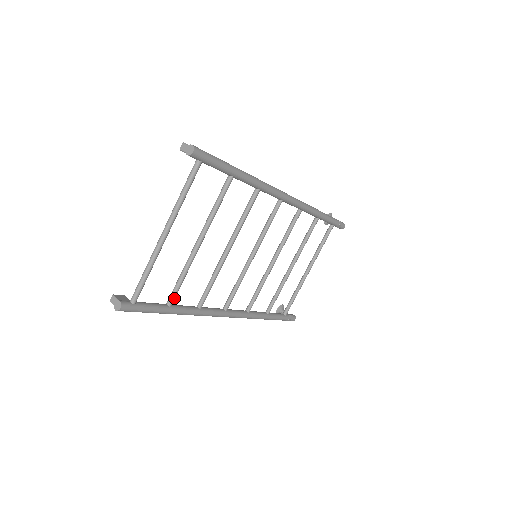
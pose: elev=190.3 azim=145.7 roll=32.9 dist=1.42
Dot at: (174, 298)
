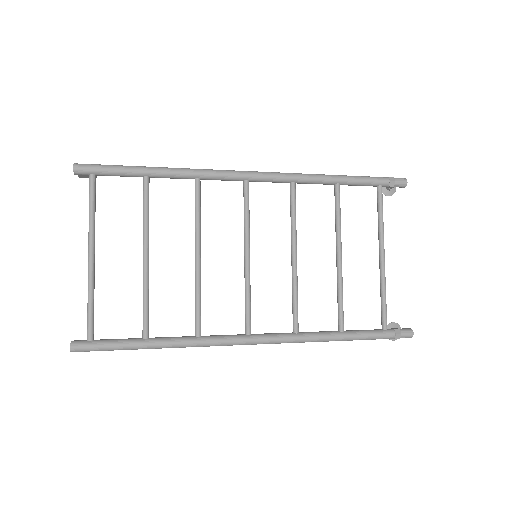
Dot at: (146, 327)
